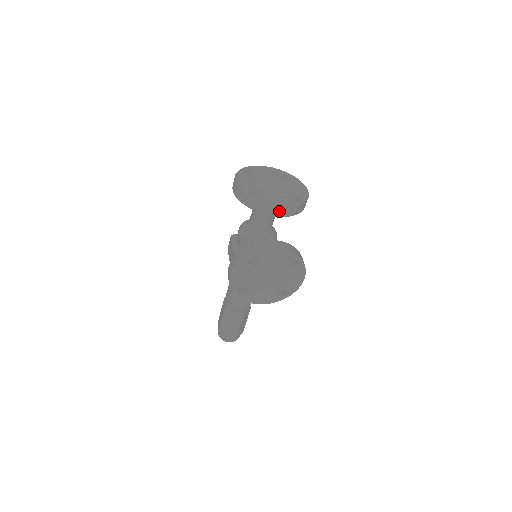
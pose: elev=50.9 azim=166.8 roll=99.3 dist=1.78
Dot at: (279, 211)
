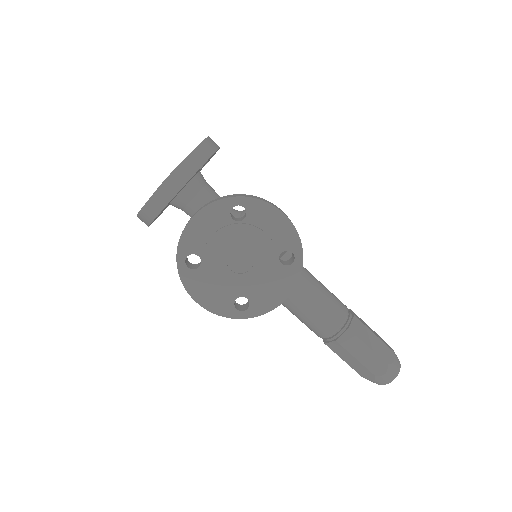
Dot at: (171, 185)
